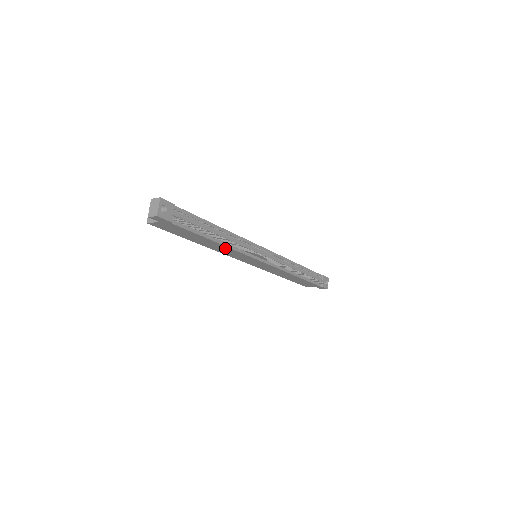
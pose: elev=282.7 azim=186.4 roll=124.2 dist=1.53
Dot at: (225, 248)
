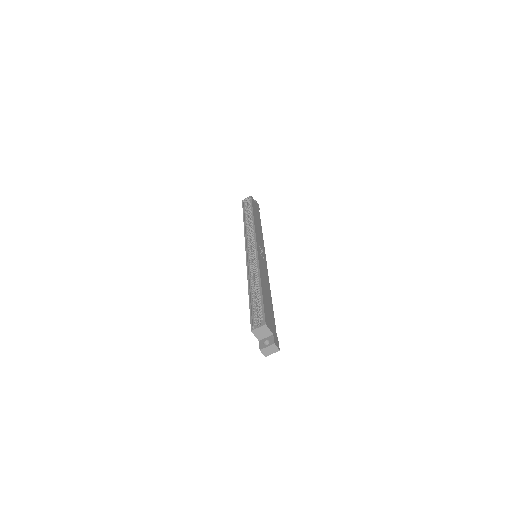
Dot at: occluded
